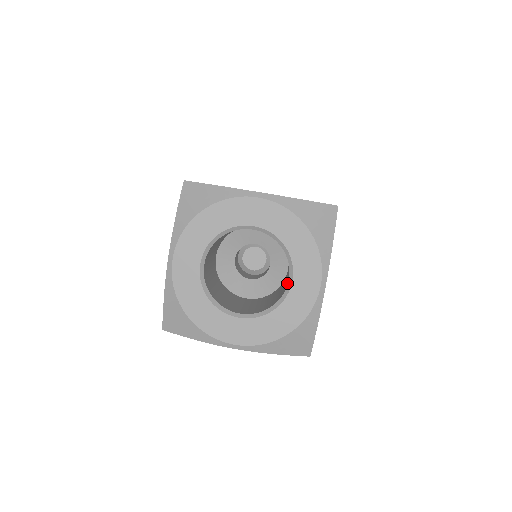
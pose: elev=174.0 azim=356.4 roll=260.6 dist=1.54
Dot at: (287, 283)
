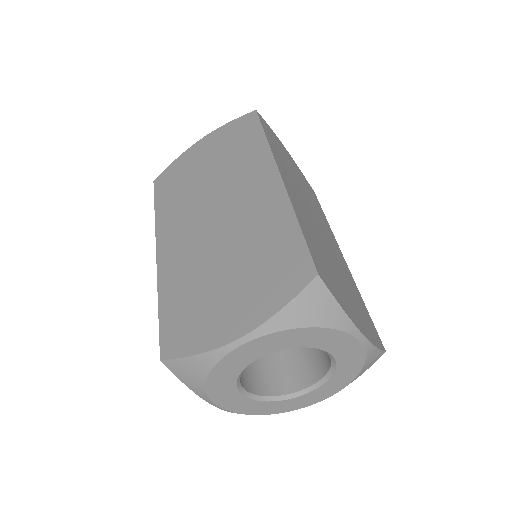
Dot at: occluded
